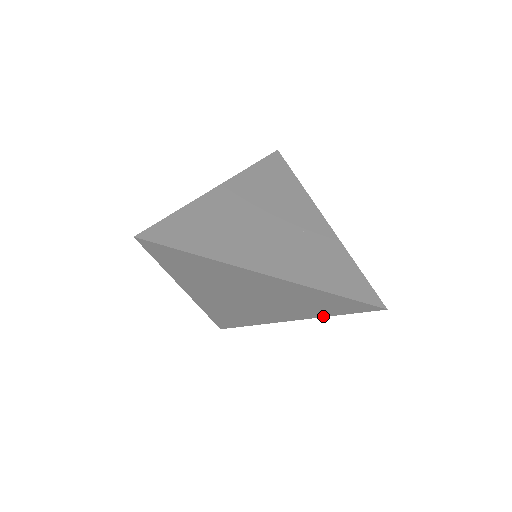
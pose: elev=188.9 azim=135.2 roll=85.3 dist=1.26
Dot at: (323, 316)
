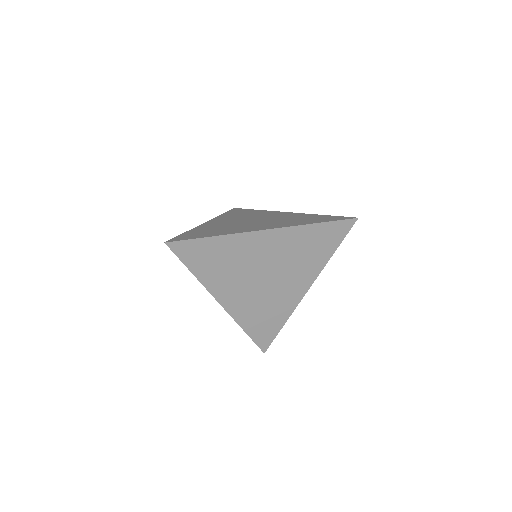
Dot at: (325, 263)
